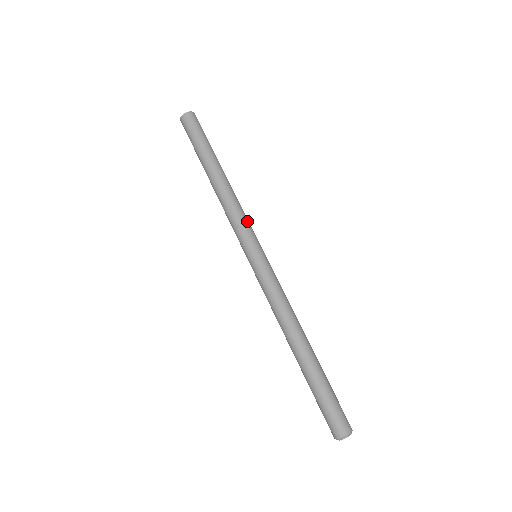
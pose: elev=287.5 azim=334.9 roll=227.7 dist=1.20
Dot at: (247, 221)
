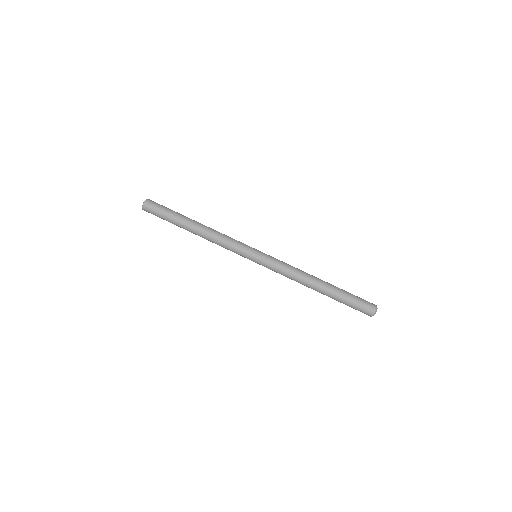
Dot at: (236, 240)
